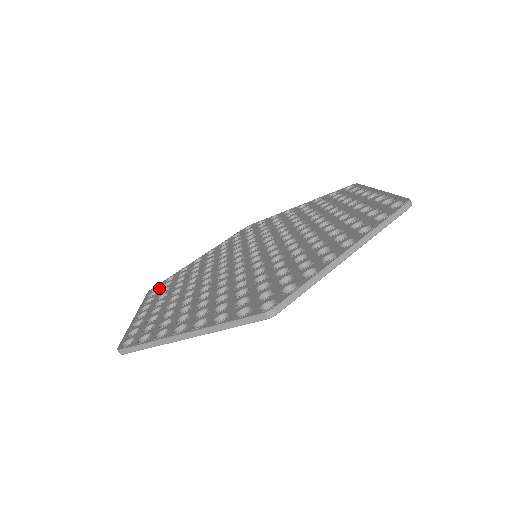
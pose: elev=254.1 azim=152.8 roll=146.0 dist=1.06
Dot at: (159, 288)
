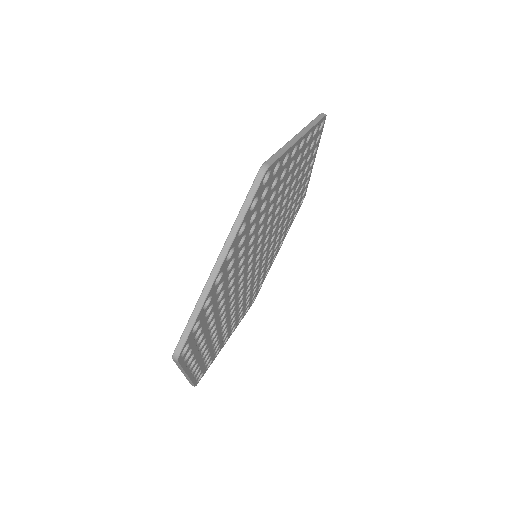
Dot at: occluded
